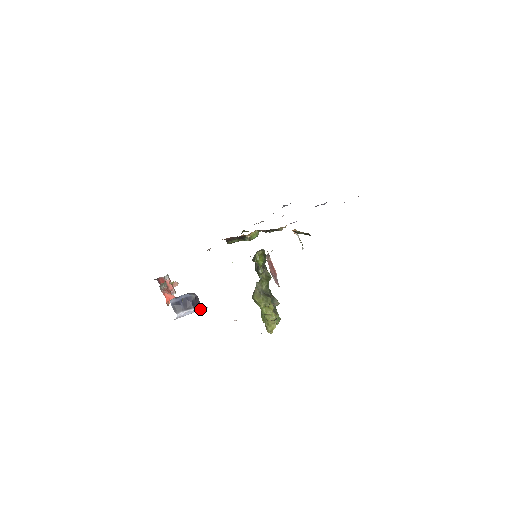
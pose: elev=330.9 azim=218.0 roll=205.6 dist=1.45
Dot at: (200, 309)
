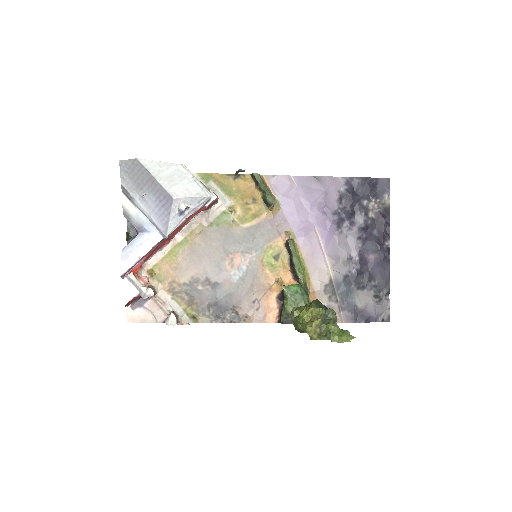
Dot at: (142, 238)
